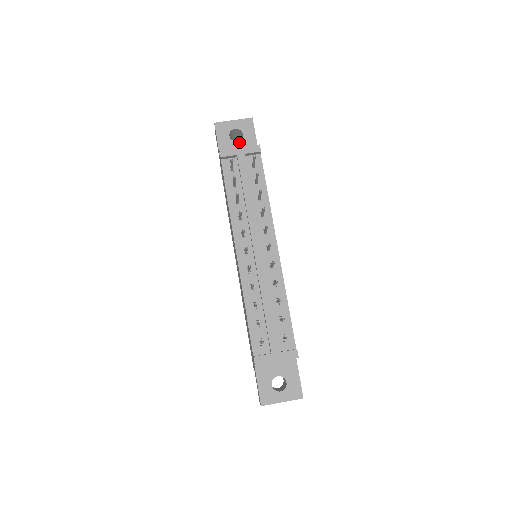
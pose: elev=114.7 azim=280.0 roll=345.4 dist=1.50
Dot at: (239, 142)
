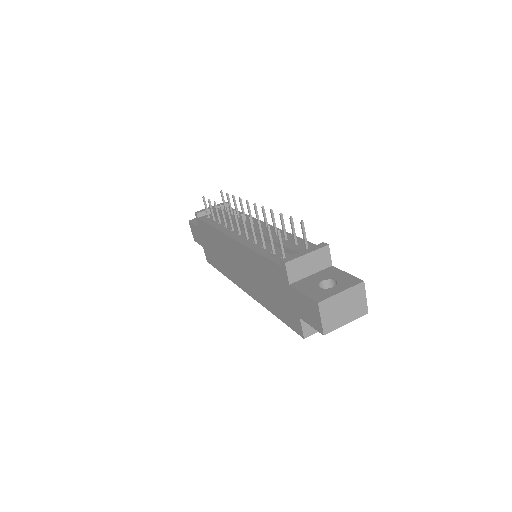
Dot at: occluded
